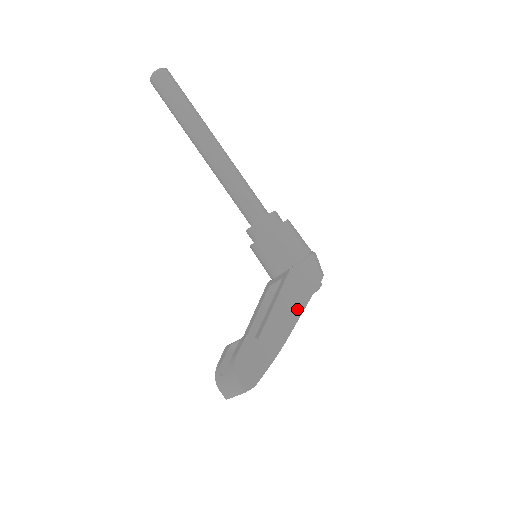
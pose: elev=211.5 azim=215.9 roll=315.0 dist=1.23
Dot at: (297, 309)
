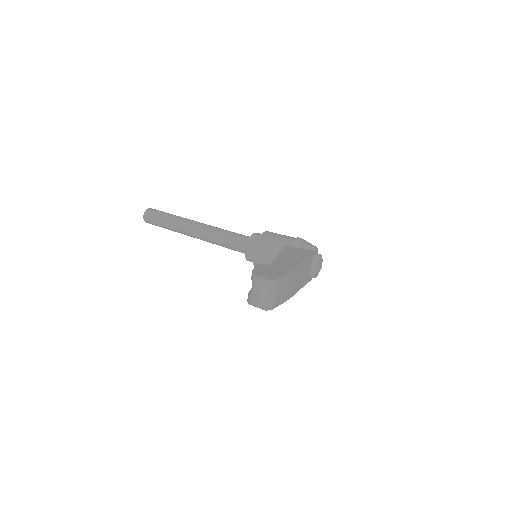
Dot at: (300, 257)
